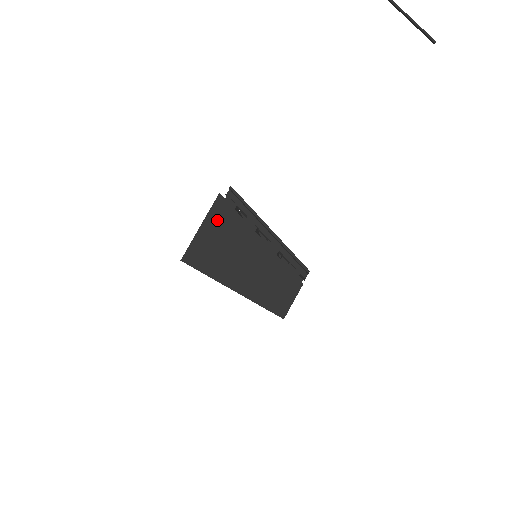
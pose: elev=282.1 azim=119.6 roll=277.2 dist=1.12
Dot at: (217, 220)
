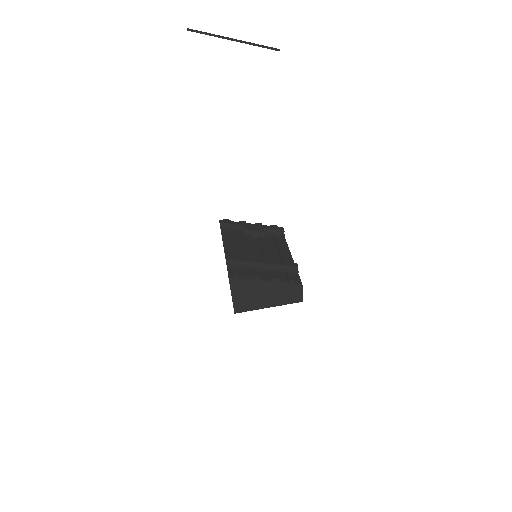
Dot at: (238, 288)
